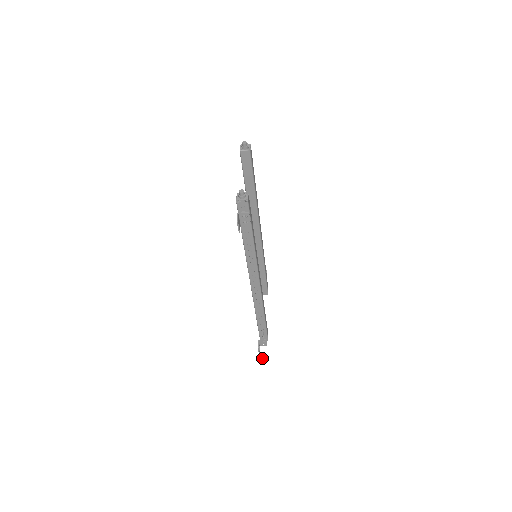
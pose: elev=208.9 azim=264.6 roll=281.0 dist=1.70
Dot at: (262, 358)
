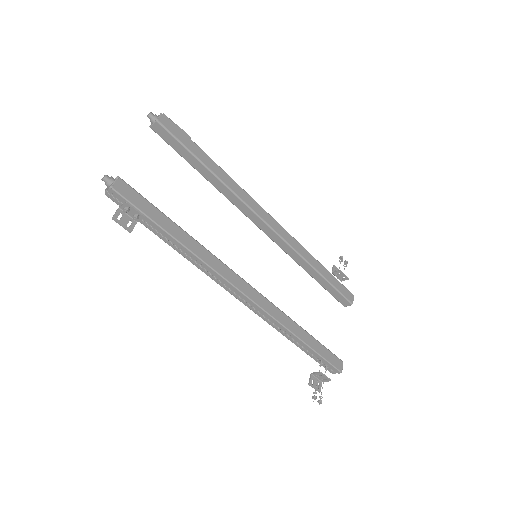
Dot at: occluded
